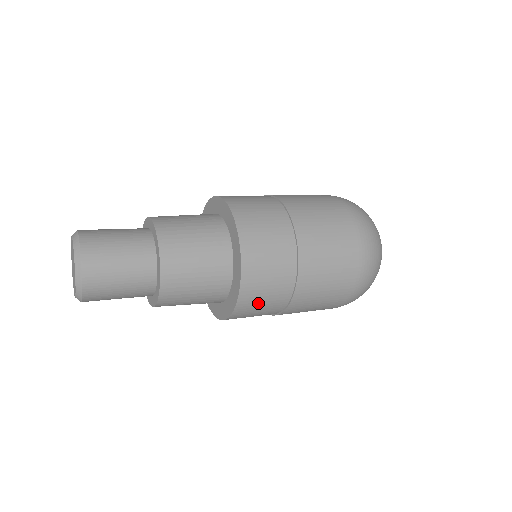
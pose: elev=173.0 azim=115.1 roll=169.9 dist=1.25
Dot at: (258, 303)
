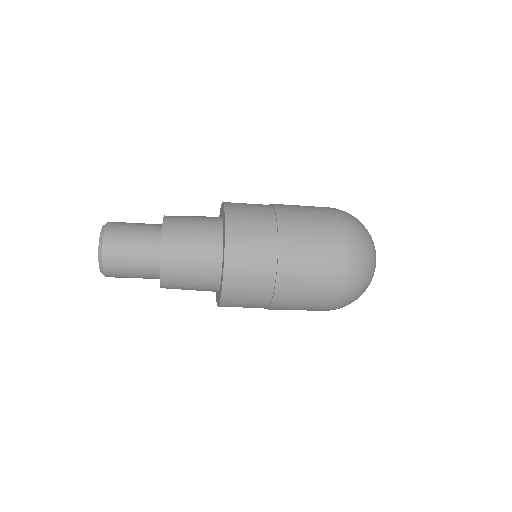
Dot at: (240, 303)
